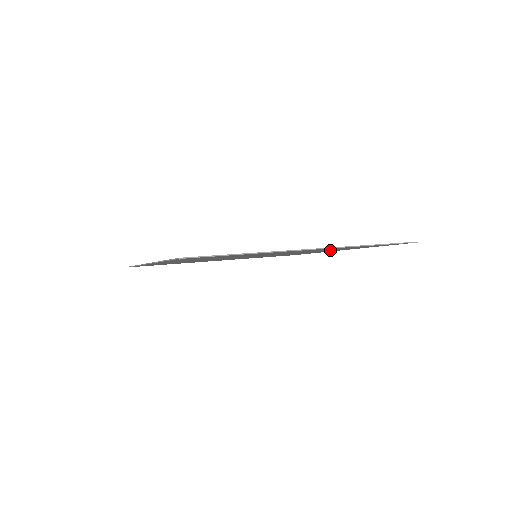
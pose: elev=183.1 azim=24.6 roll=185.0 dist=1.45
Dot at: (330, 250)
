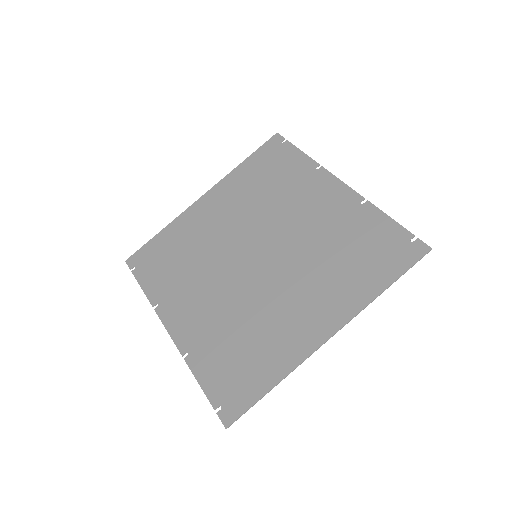
Dot at: (332, 227)
